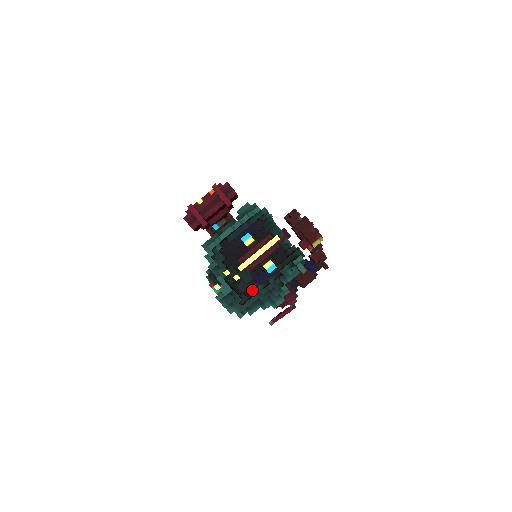
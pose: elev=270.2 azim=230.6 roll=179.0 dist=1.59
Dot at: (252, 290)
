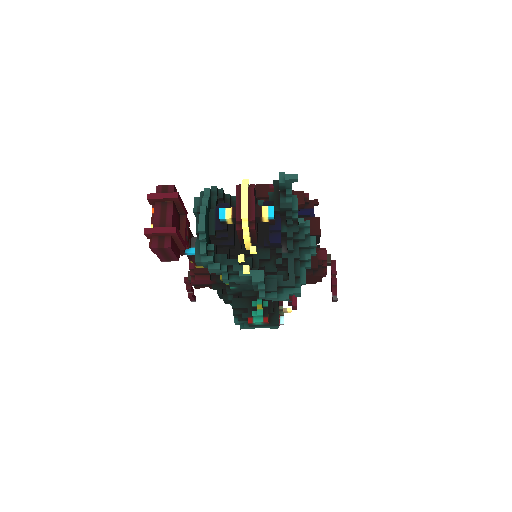
Dot at: (281, 259)
